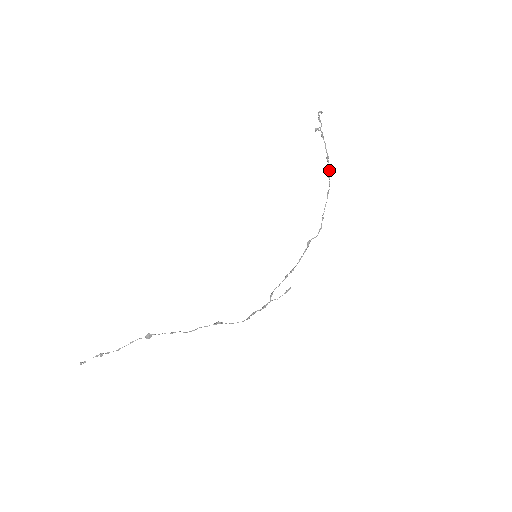
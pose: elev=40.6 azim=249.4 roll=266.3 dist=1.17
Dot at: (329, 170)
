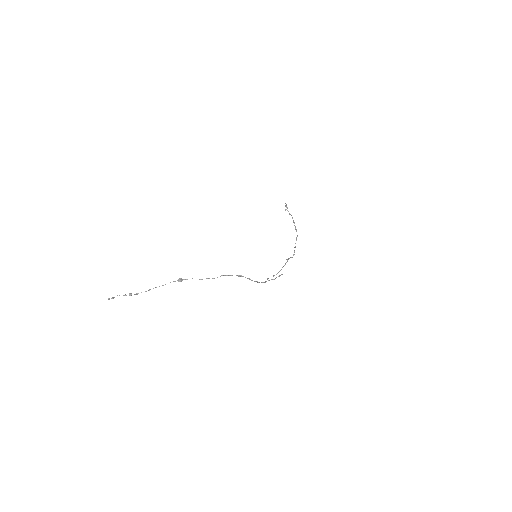
Dot at: occluded
